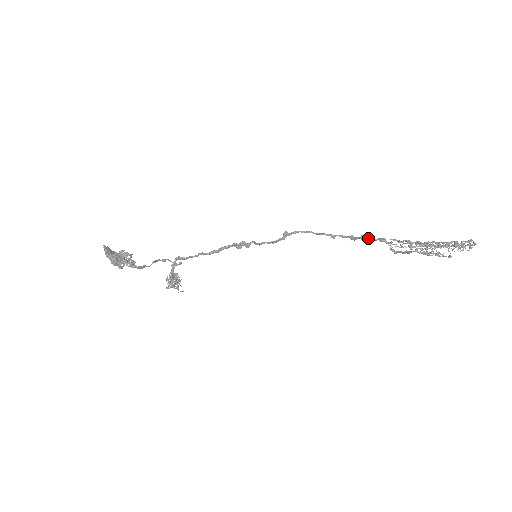
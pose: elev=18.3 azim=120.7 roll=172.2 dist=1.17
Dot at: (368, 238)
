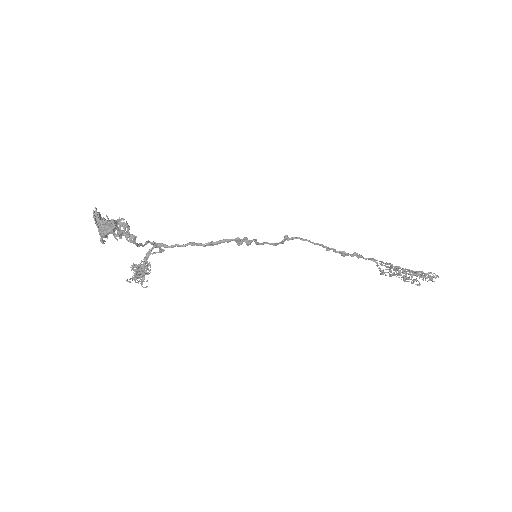
Dot at: (361, 256)
